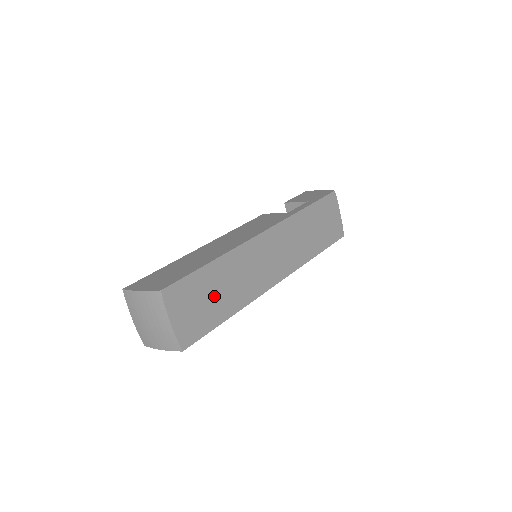
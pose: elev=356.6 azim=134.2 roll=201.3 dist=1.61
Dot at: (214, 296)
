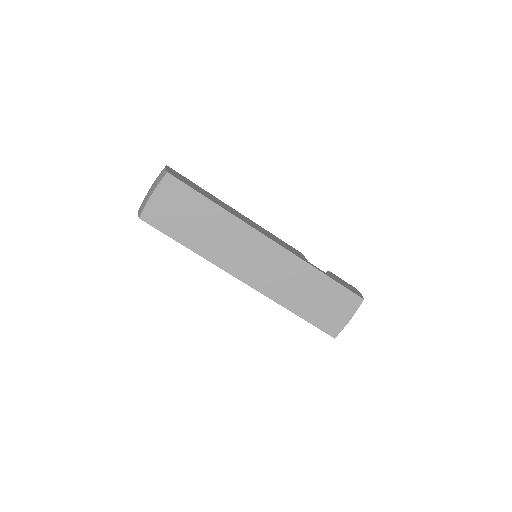
Dot at: (192, 221)
